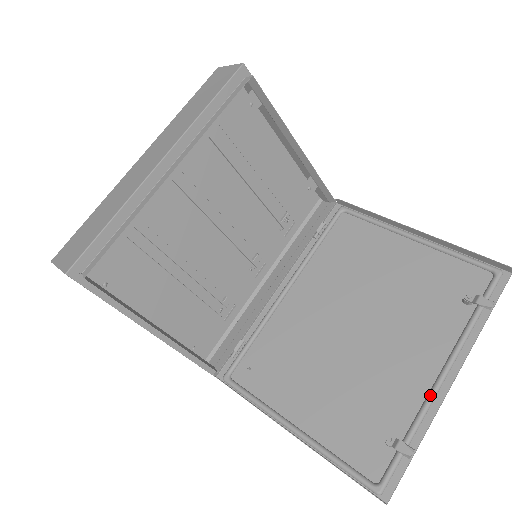
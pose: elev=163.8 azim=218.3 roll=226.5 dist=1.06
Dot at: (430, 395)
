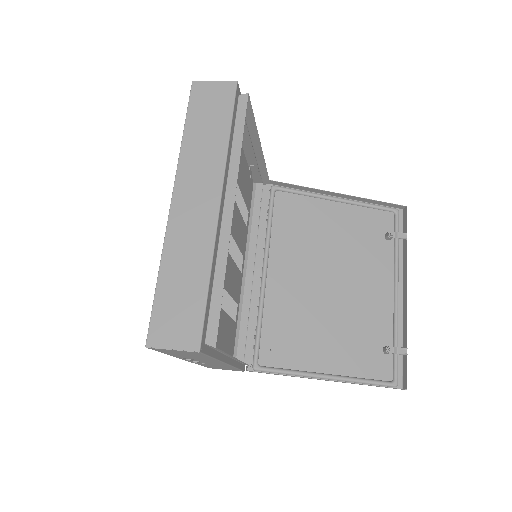
Dot at: (396, 309)
